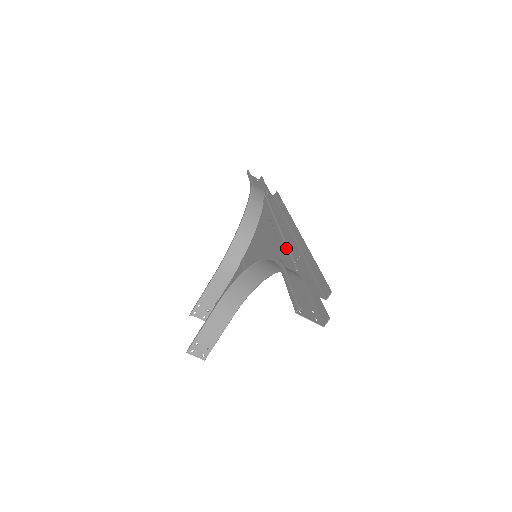
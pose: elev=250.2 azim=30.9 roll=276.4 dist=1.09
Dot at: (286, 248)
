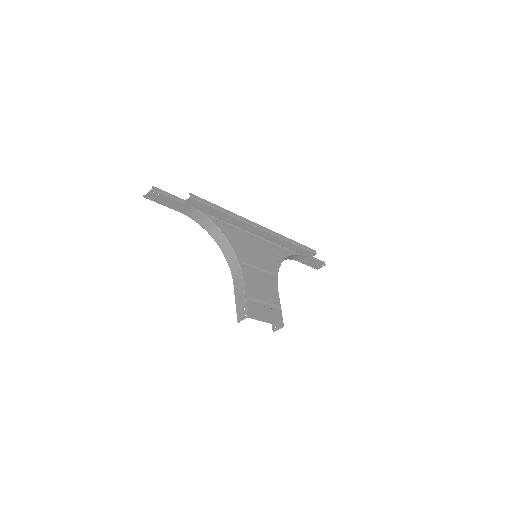
Dot at: (224, 223)
